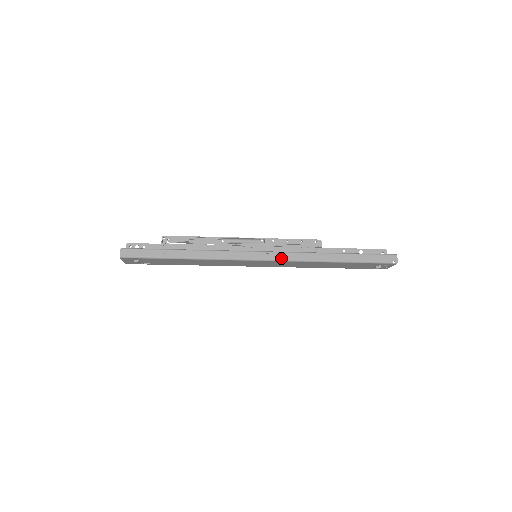
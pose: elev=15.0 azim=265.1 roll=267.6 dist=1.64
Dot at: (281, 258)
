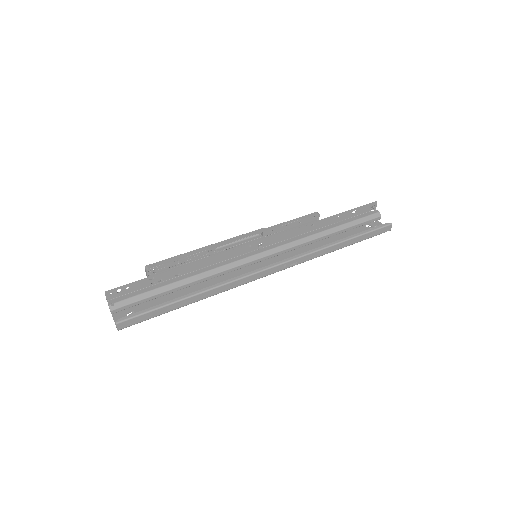
Dot at: (289, 266)
